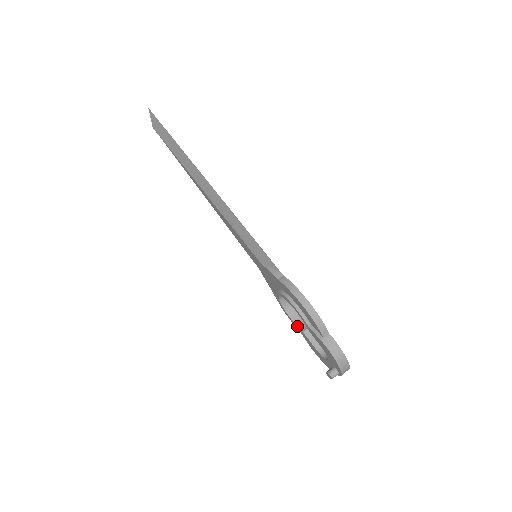
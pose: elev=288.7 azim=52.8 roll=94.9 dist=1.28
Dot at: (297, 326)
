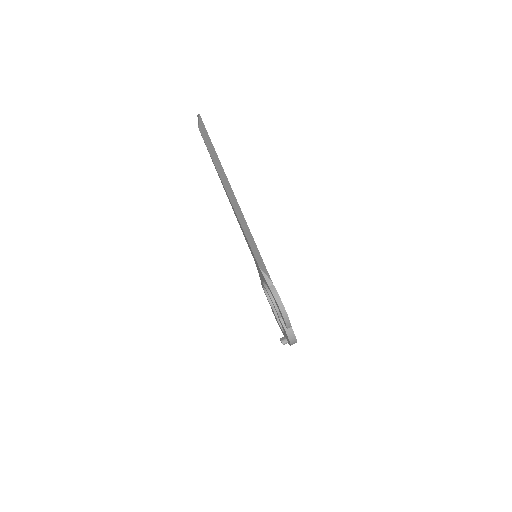
Dot at: (269, 302)
